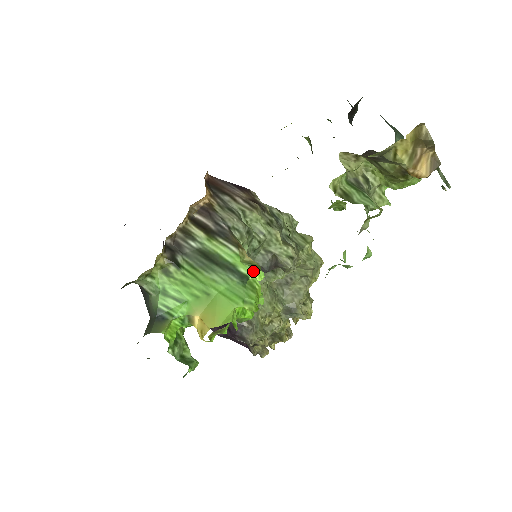
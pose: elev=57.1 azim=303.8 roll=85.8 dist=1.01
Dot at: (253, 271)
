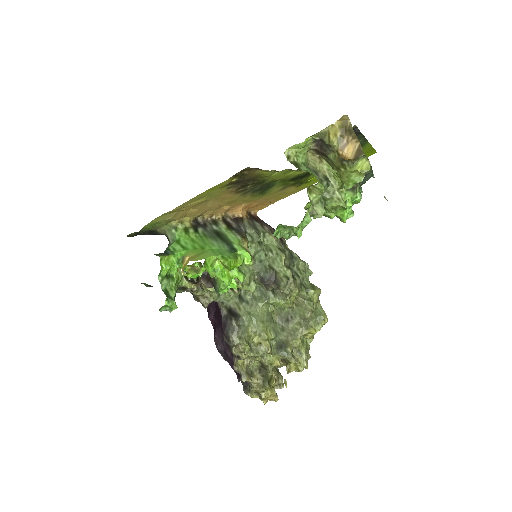
Dot at: (242, 249)
